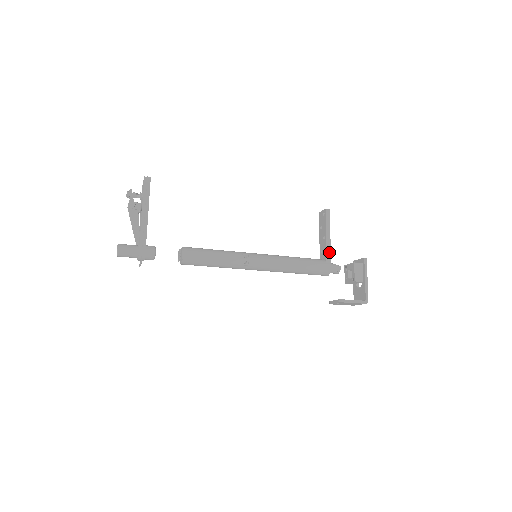
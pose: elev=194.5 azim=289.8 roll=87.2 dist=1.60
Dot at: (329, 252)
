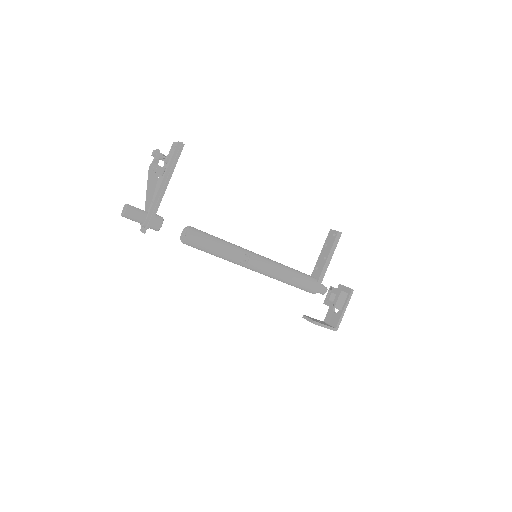
Dot at: (324, 274)
